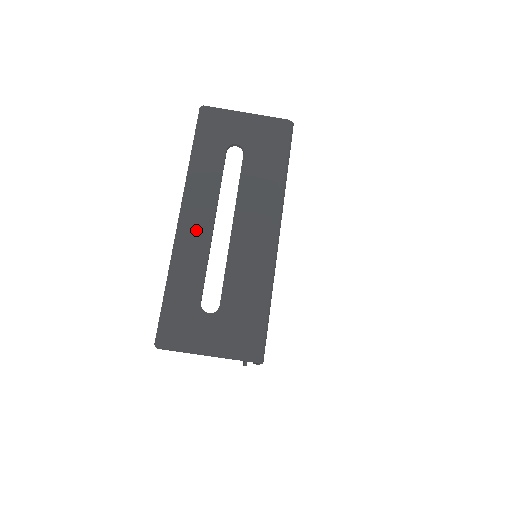
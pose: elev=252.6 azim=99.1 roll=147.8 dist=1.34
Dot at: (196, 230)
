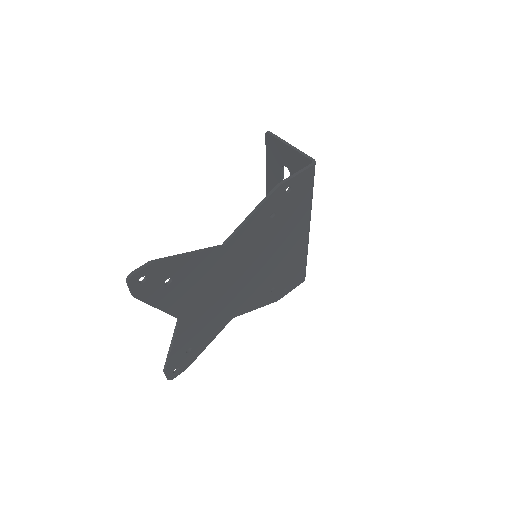
Dot at: occluded
